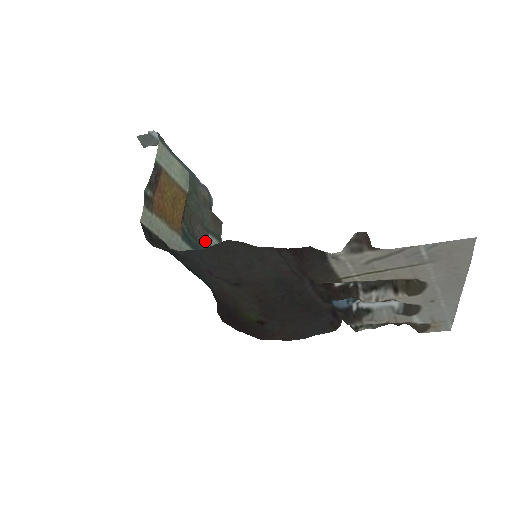
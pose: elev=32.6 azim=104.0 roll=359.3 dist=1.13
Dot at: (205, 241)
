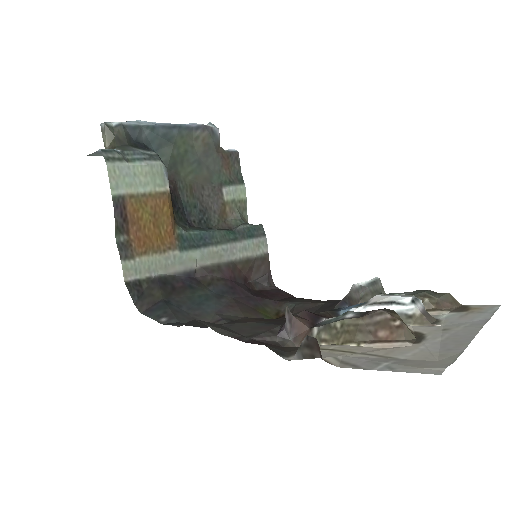
Dot at: (219, 201)
